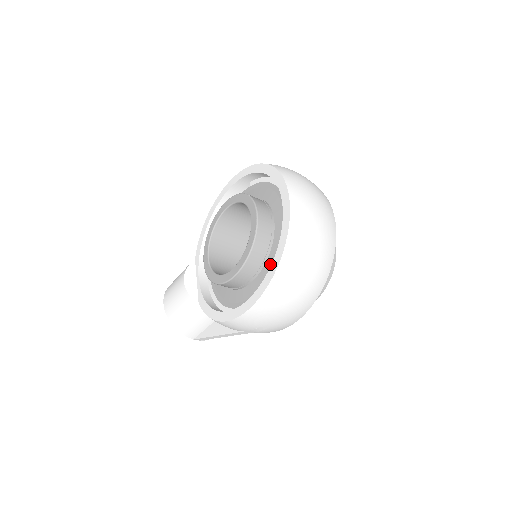
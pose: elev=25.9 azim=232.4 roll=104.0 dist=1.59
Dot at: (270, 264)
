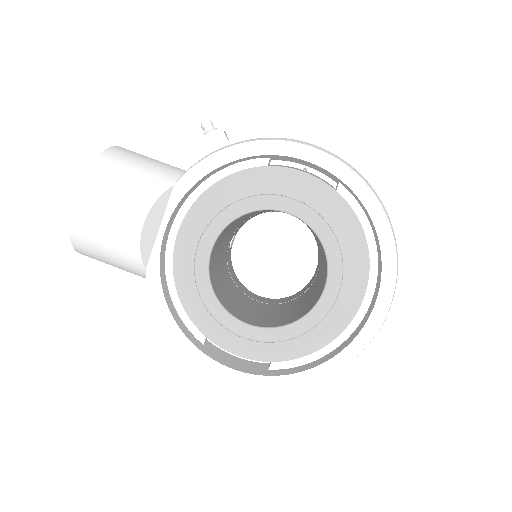
Dot at: (287, 344)
